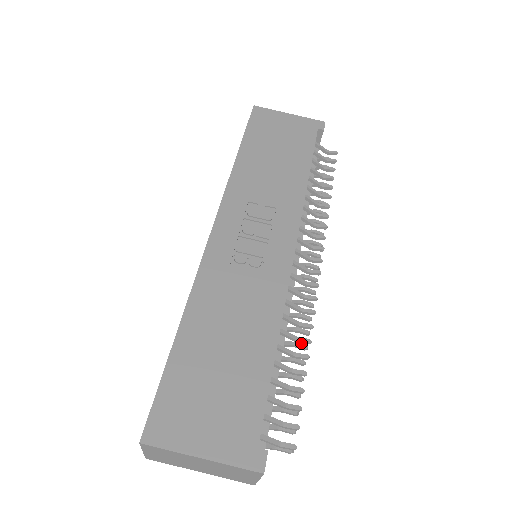
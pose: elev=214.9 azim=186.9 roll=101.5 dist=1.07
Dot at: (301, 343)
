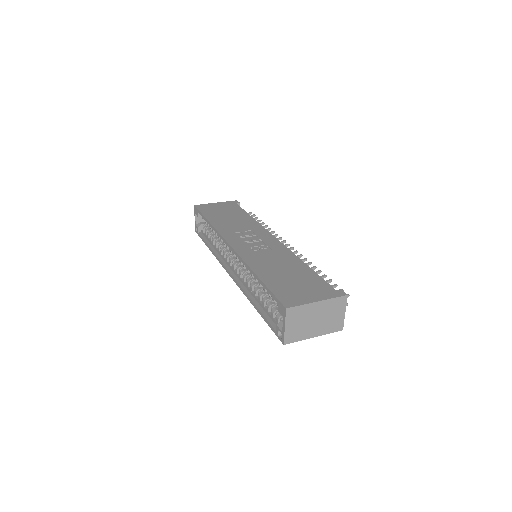
Dot at: occluded
